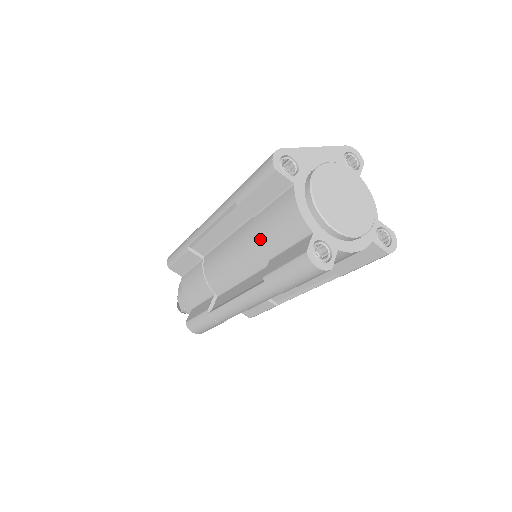
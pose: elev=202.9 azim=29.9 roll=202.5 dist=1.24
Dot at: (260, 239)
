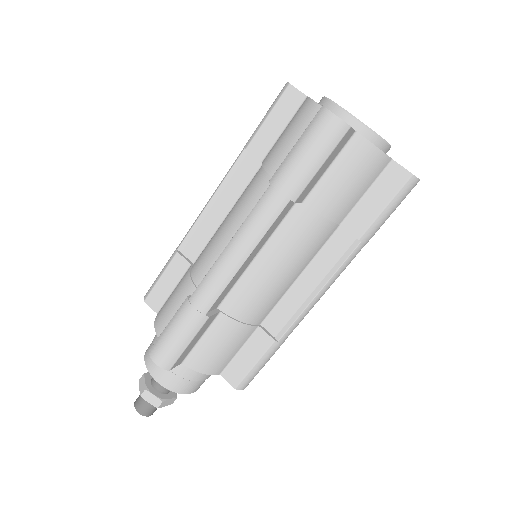
Dot at: (268, 165)
